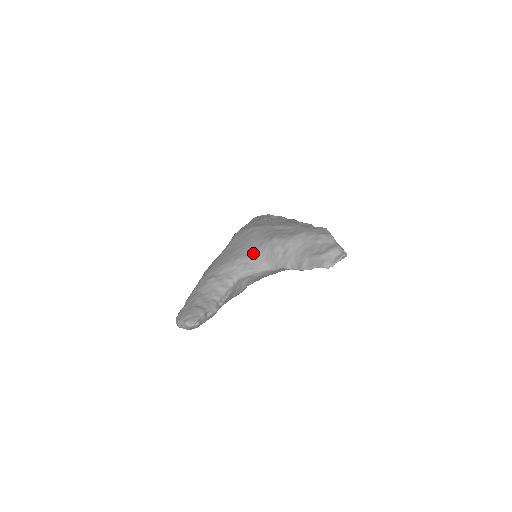
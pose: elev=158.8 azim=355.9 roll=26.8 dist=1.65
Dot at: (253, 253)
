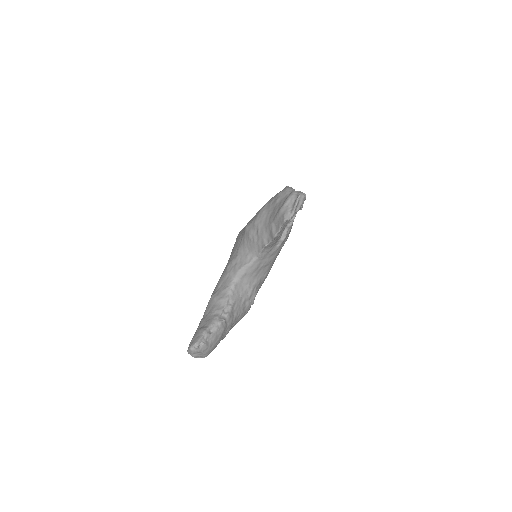
Dot at: (238, 252)
